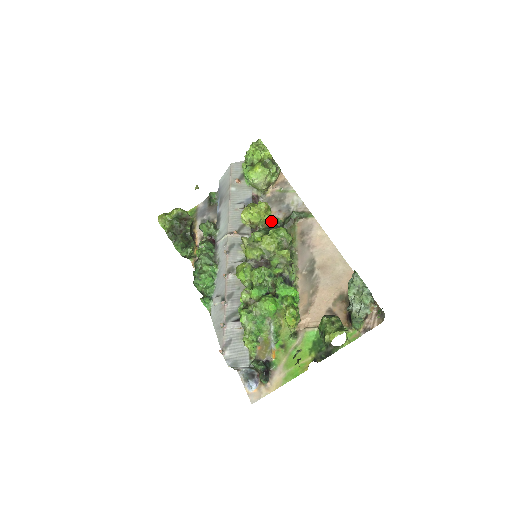
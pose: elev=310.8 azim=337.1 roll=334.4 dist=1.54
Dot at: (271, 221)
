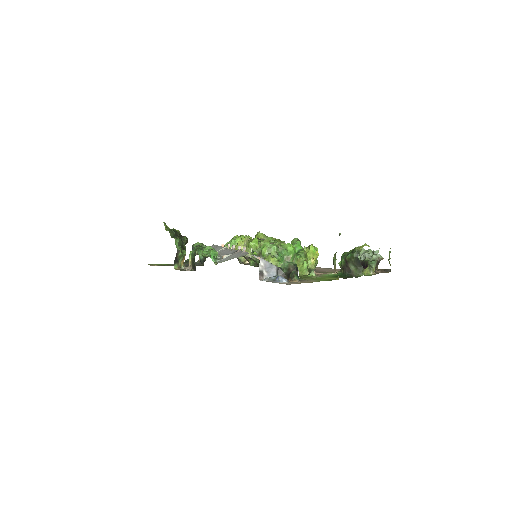
Dot at: occluded
